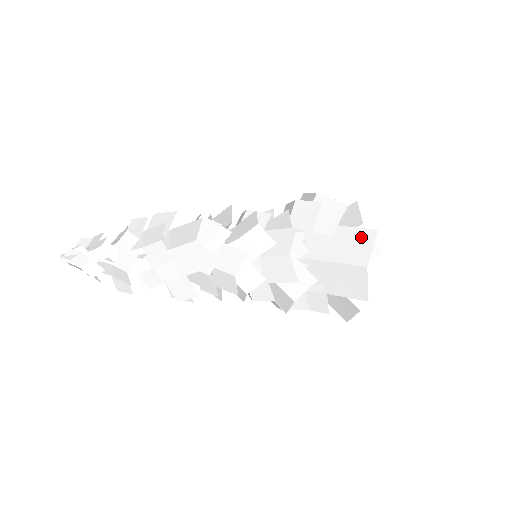
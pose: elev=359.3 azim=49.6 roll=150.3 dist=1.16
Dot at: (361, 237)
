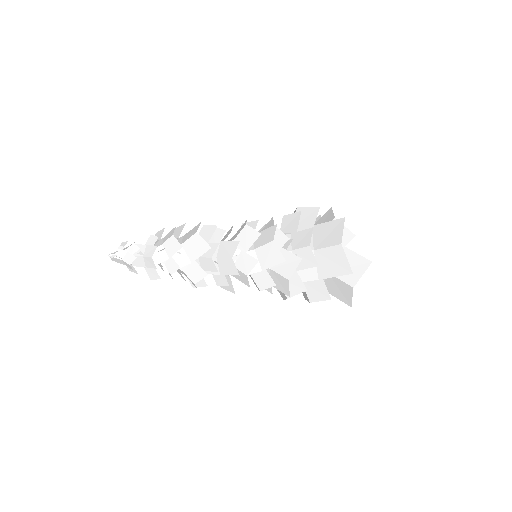
Dot at: (334, 226)
